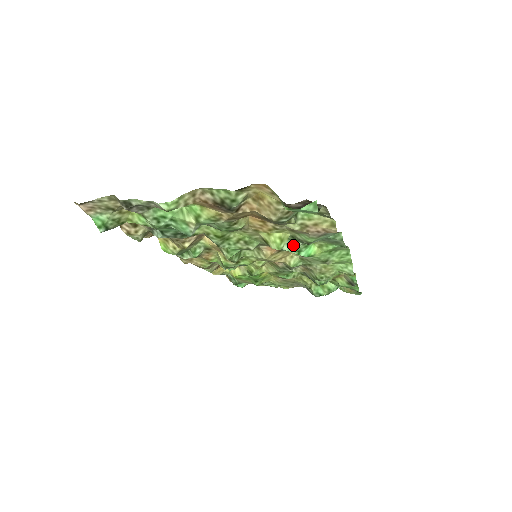
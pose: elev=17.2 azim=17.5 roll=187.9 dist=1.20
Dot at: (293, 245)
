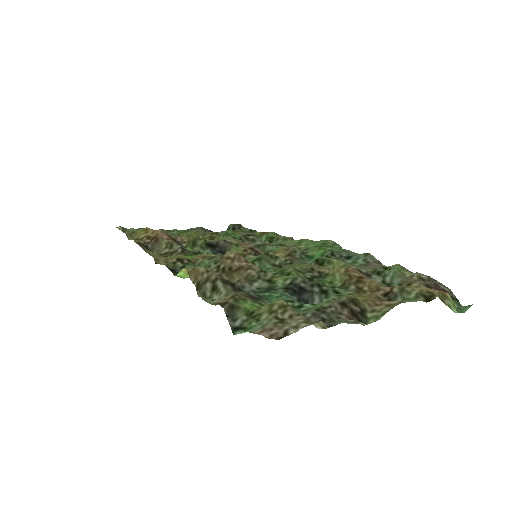
Dot at: occluded
